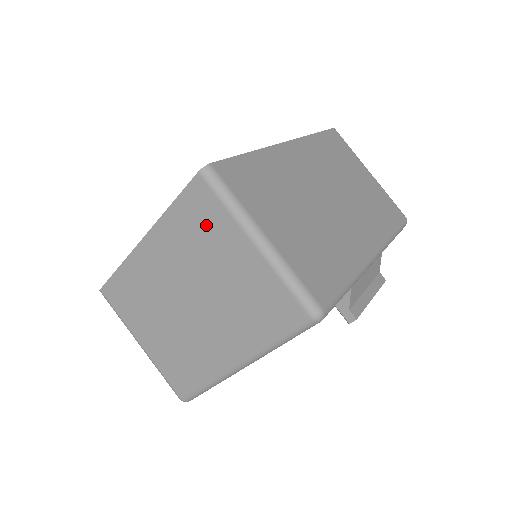
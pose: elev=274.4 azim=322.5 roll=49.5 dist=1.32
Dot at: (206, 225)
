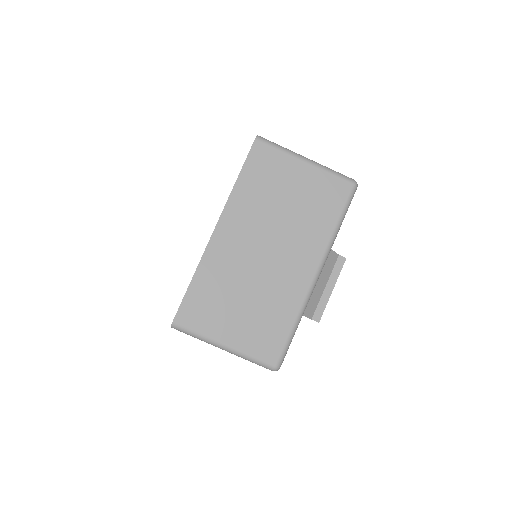
Dot at: occluded
